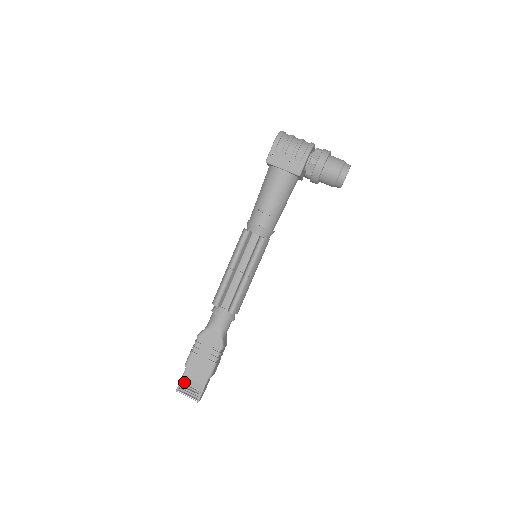
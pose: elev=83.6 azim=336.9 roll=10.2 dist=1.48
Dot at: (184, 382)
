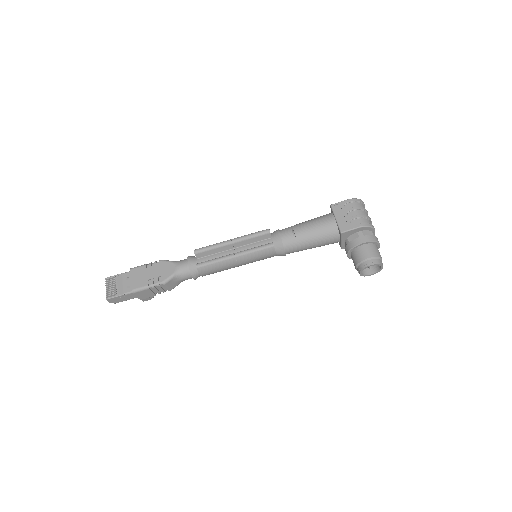
Dot at: (117, 278)
